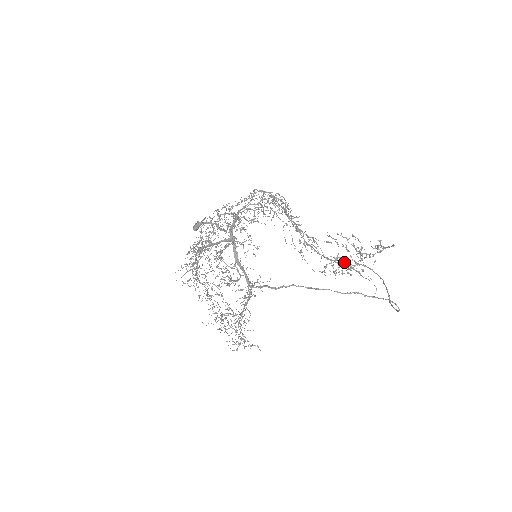
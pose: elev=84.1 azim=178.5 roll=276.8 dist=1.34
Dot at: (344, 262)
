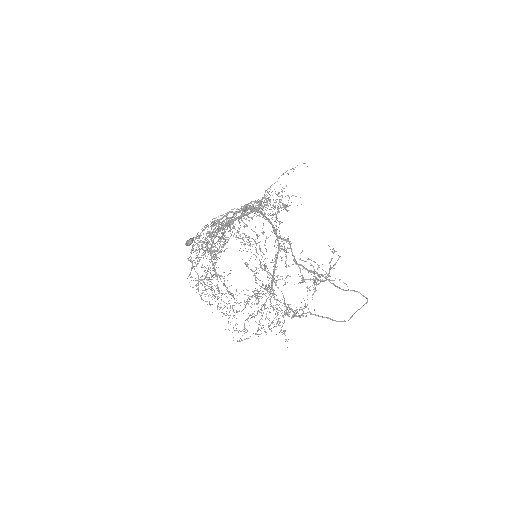
Dot at: (311, 279)
